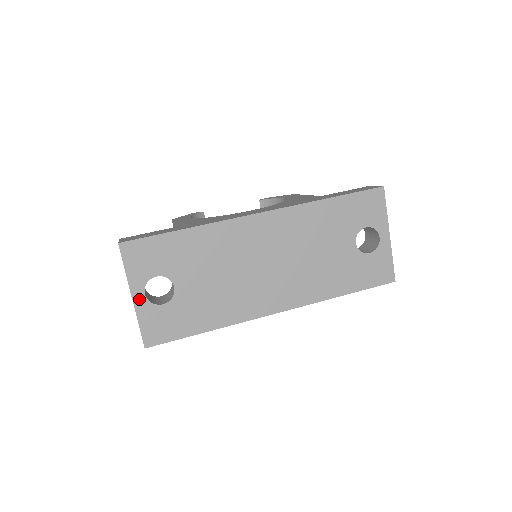
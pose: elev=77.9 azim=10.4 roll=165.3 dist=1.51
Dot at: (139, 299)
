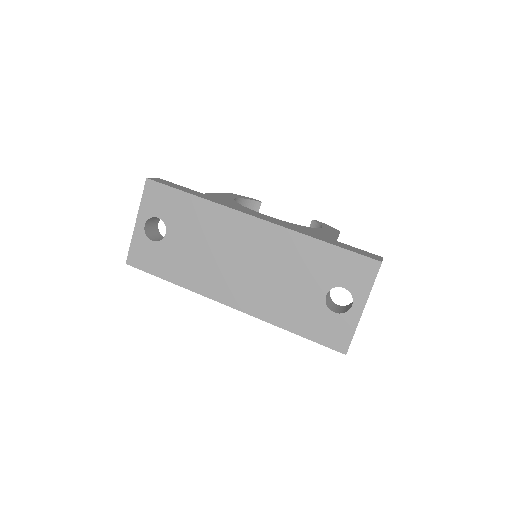
Dot at: (140, 226)
